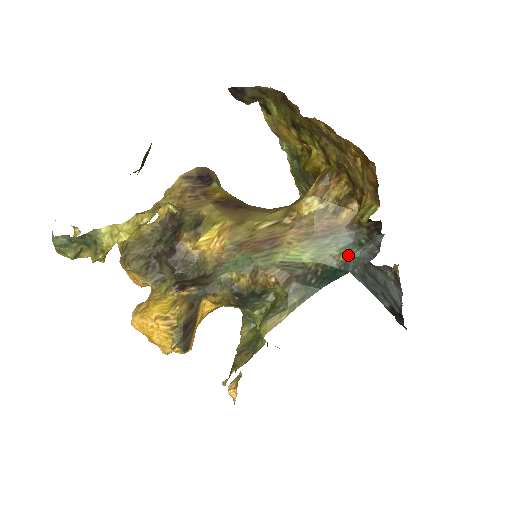
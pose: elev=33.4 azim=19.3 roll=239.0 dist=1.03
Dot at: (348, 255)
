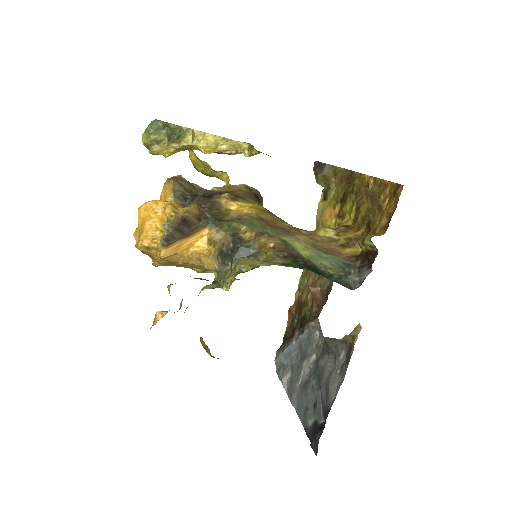
Dot at: (335, 274)
